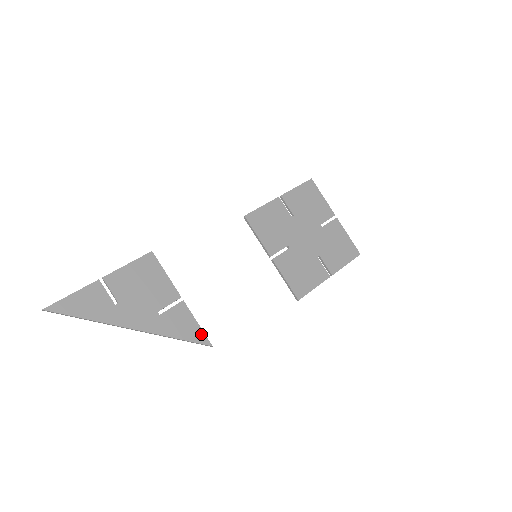
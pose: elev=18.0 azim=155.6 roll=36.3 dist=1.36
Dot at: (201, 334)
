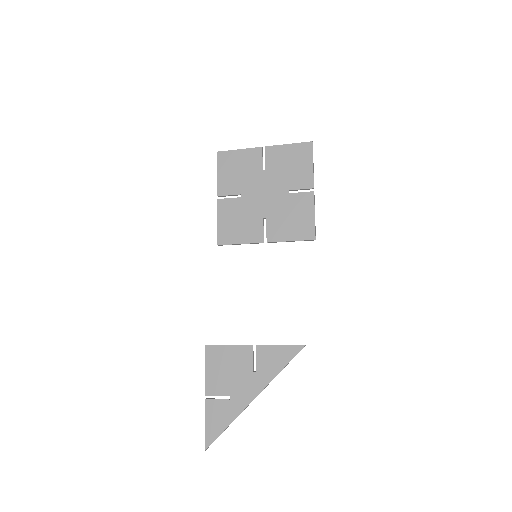
Dot at: (290, 349)
